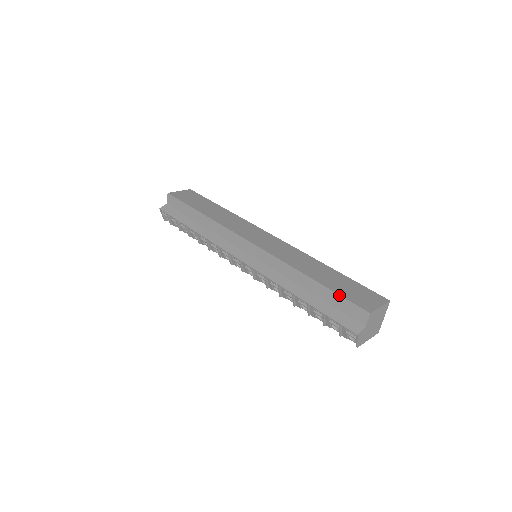
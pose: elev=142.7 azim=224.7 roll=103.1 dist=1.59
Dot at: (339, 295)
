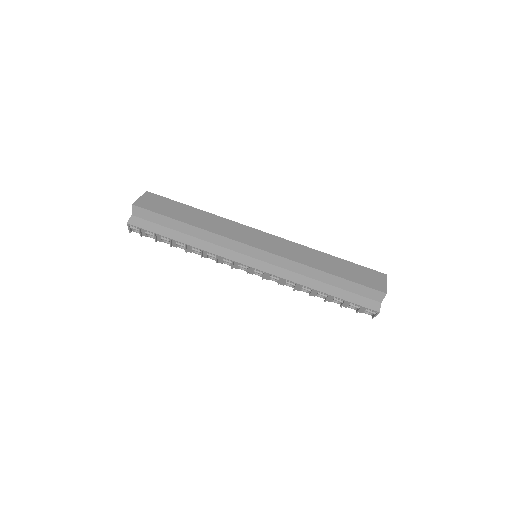
Dot at: (357, 284)
